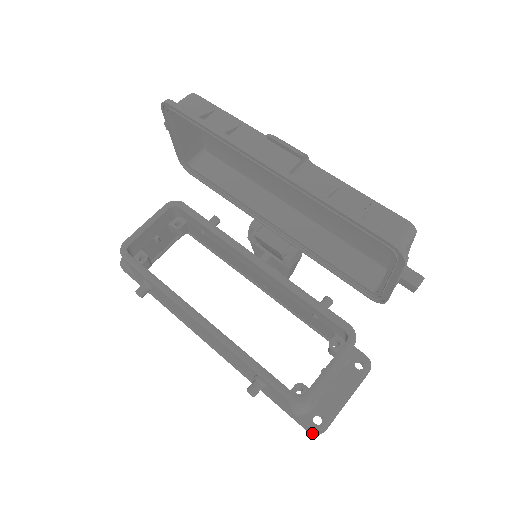
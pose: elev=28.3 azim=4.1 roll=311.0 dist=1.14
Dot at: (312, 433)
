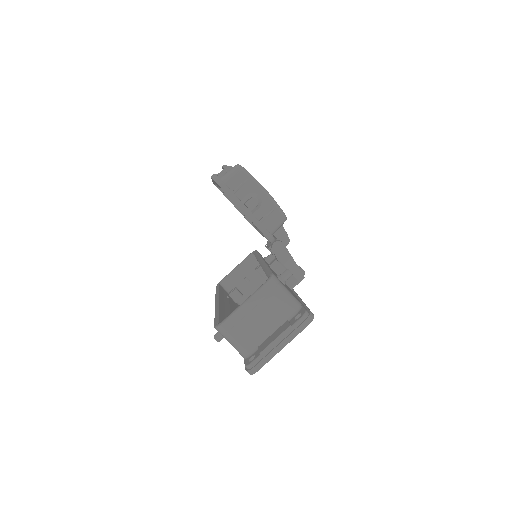
Dot at: (246, 370)
